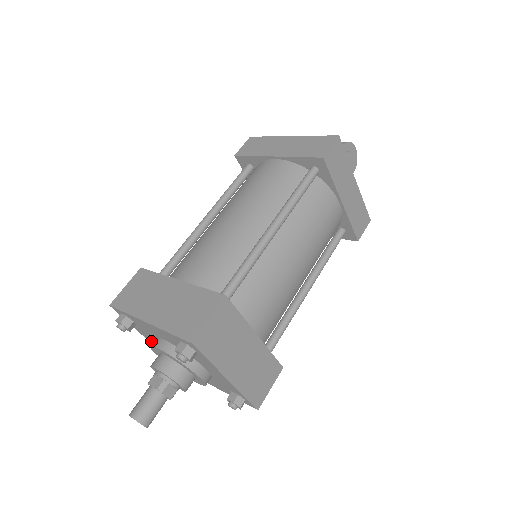
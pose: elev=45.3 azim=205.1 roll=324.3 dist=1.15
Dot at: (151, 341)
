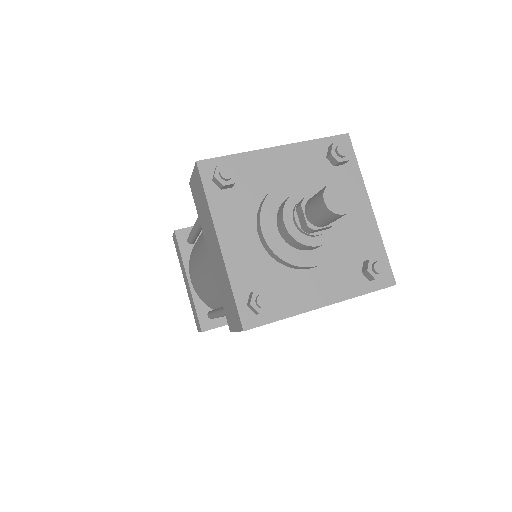
Dot at: (231, 240)
